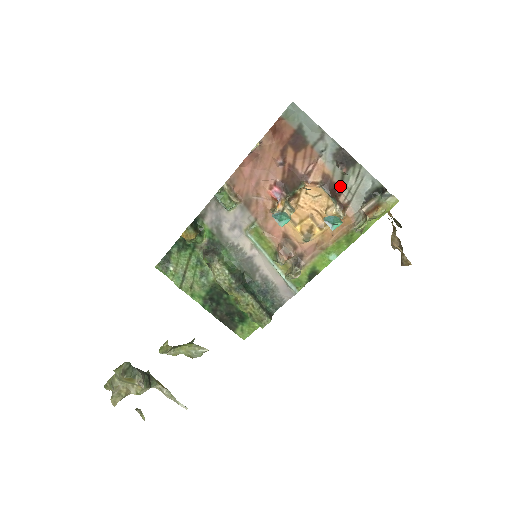
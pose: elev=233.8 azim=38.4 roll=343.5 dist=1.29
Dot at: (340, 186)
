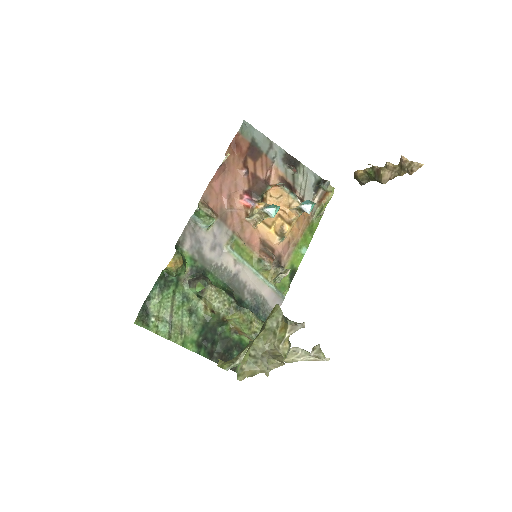
Dot at: (293, 185)
